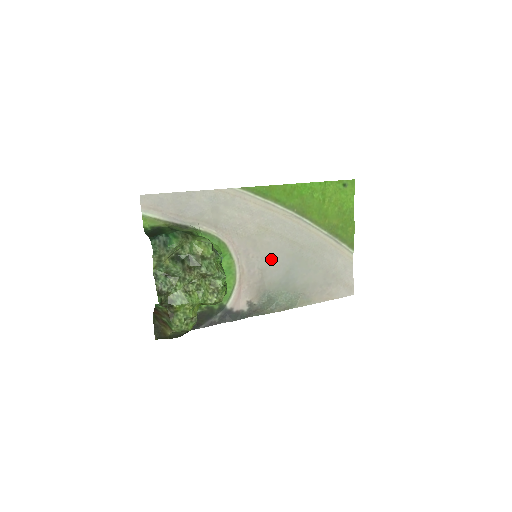
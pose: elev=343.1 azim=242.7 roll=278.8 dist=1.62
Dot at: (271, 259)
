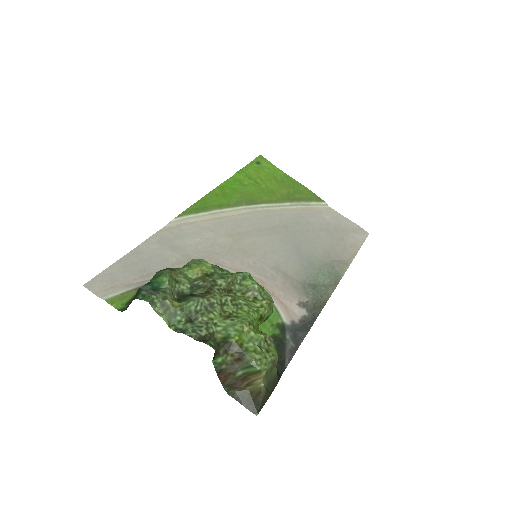
Dot at: (272, 254)
